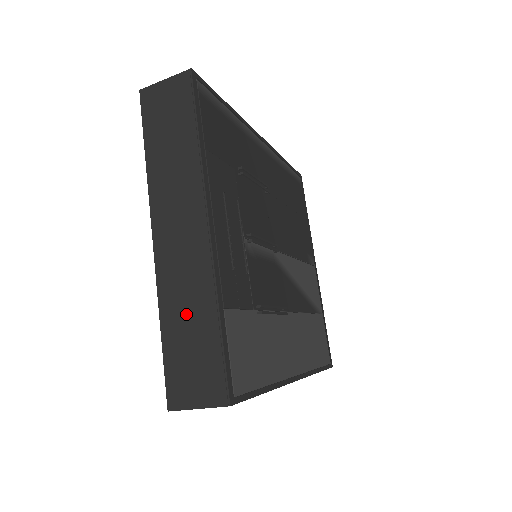
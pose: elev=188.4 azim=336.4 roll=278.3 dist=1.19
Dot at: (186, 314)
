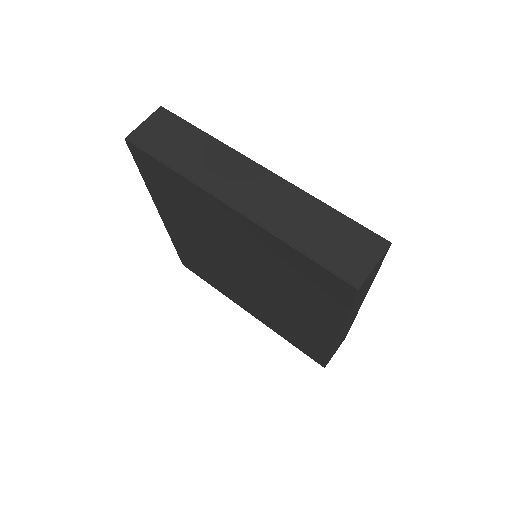
Dot at: (305, 224)
